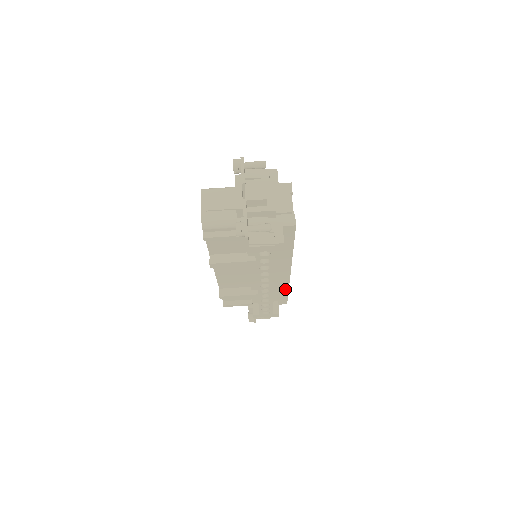
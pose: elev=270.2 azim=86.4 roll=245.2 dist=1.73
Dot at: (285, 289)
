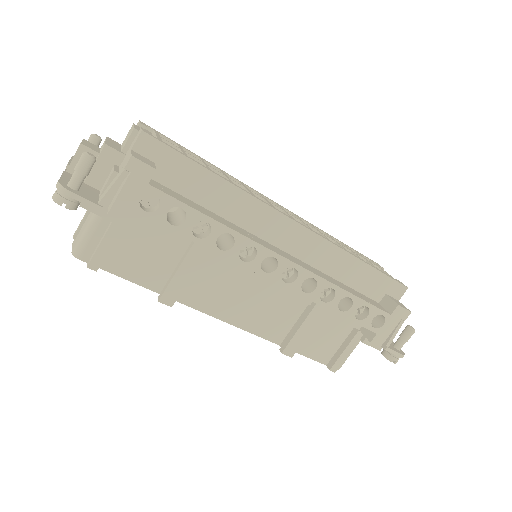
Dot at: (350, 261)
